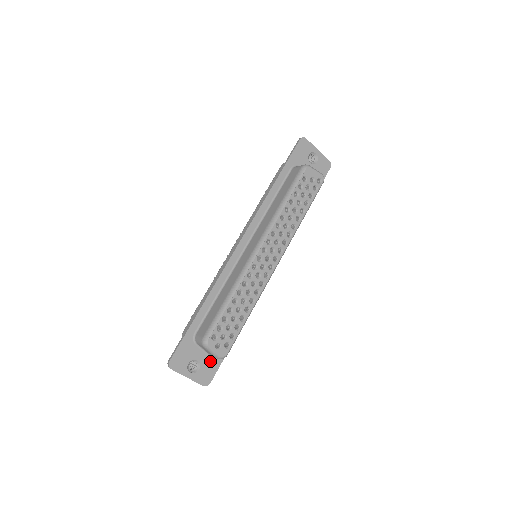
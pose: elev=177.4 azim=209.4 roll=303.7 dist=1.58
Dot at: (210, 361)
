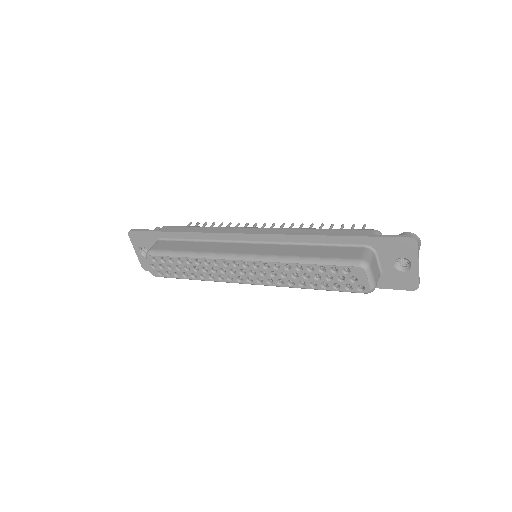
Dot at: occluded
